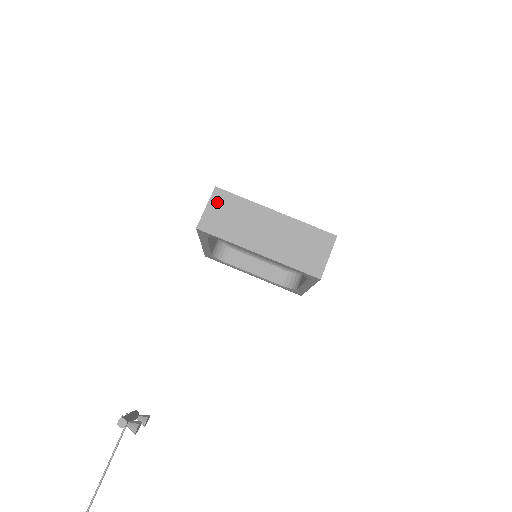
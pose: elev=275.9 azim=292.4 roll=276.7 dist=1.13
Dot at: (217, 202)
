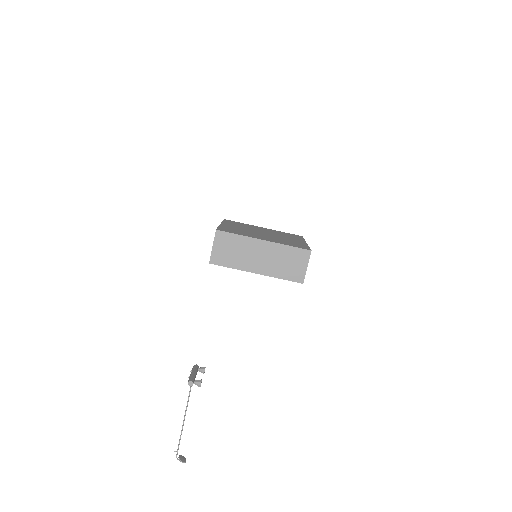
Dot at: (220, 241)
